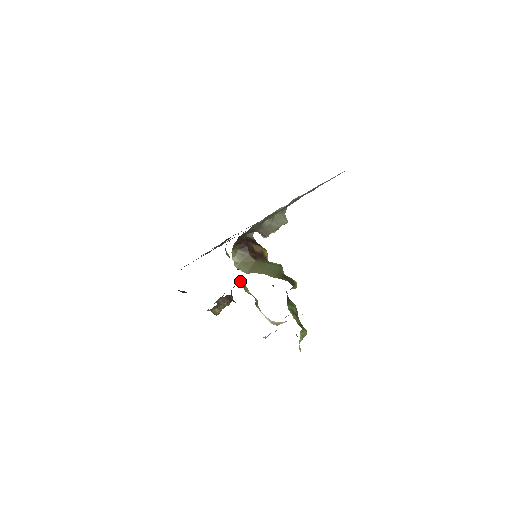
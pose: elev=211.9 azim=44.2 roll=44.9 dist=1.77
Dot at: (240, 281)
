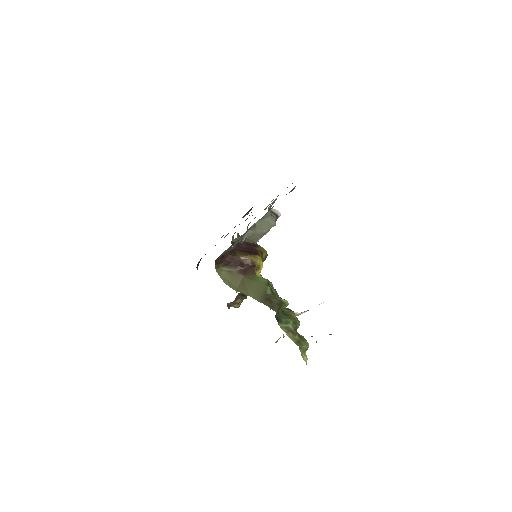
Dot at: occluded
